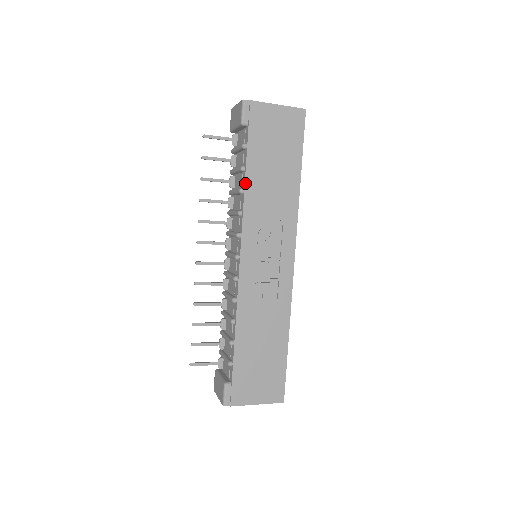
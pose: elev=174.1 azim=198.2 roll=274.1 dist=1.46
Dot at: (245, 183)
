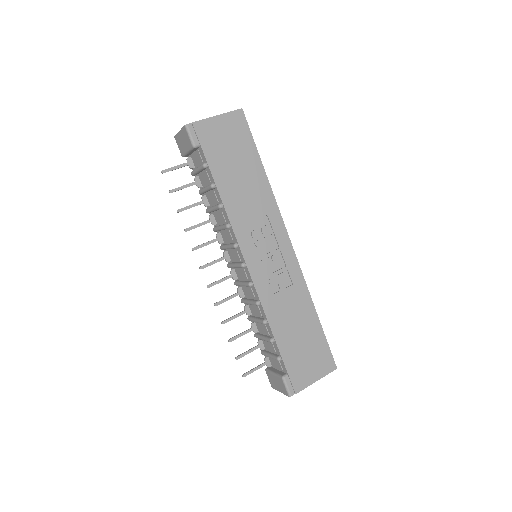
Dot at: (221, 198)
